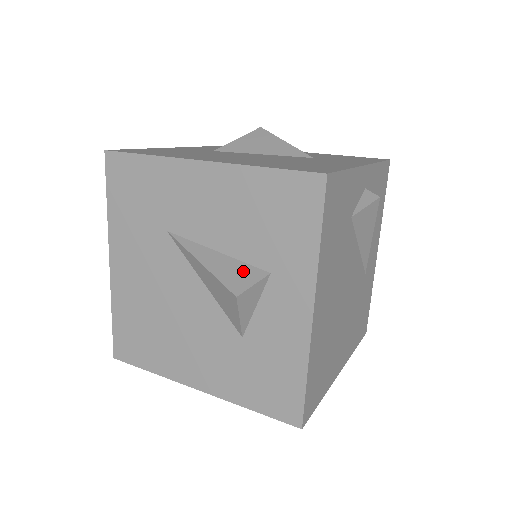
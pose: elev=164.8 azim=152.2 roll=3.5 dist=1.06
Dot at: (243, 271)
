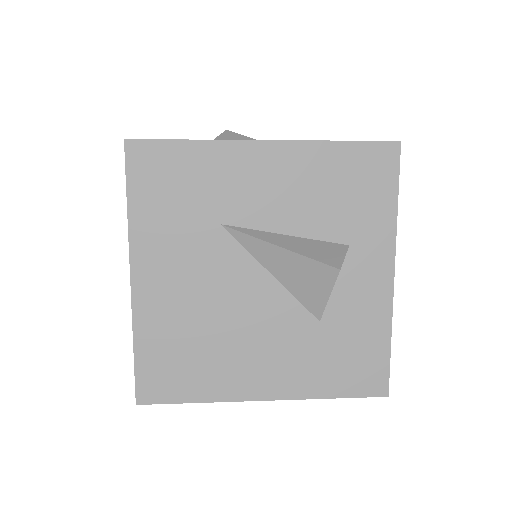
Dot at: (326, 248)
